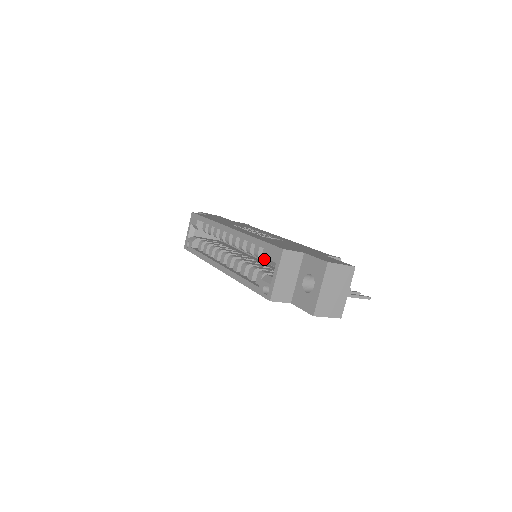
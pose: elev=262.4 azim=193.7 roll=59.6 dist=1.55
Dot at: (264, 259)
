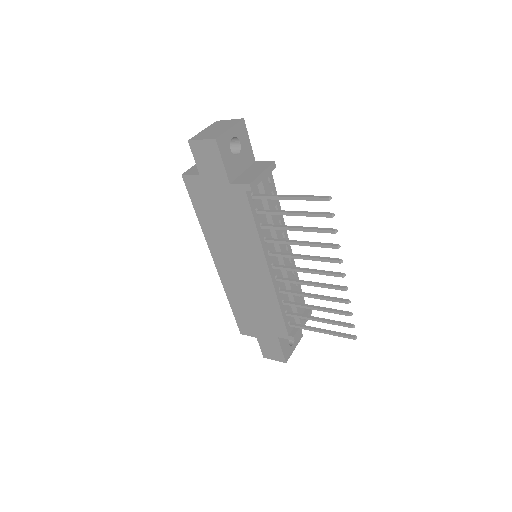
Dot at: occluded
